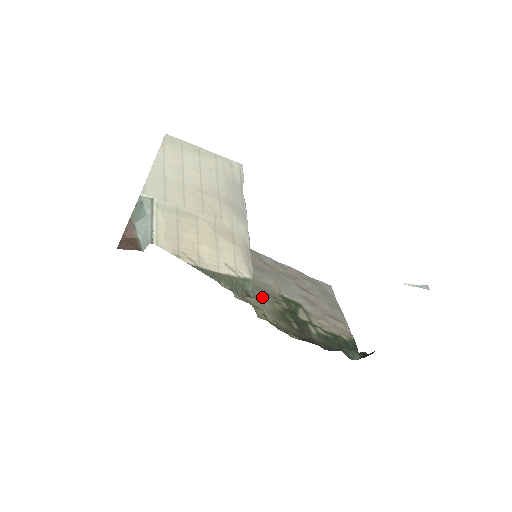
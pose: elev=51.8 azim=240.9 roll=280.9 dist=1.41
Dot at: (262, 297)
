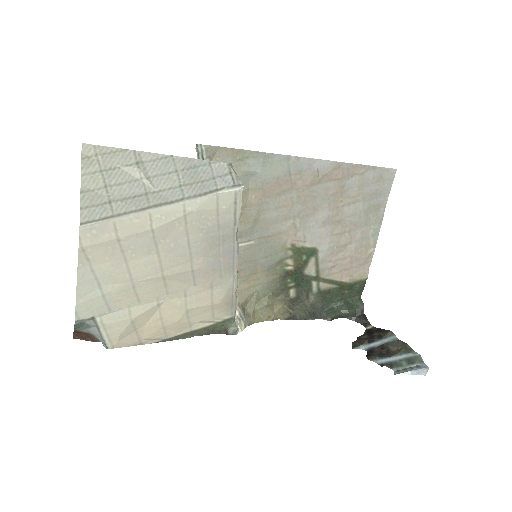
Dot at: (262, 268)
